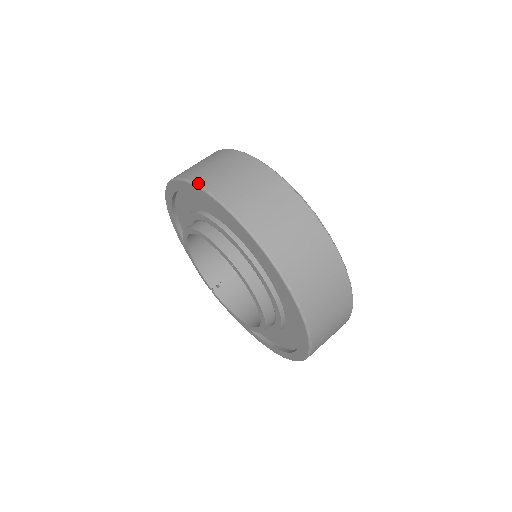
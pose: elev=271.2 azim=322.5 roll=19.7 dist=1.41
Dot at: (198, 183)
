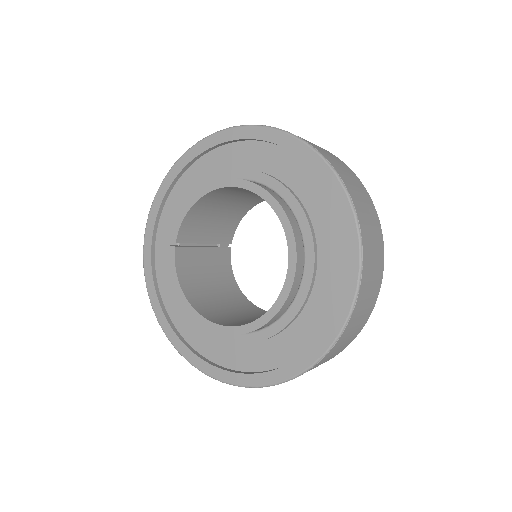
Dot at: (339, 173)
